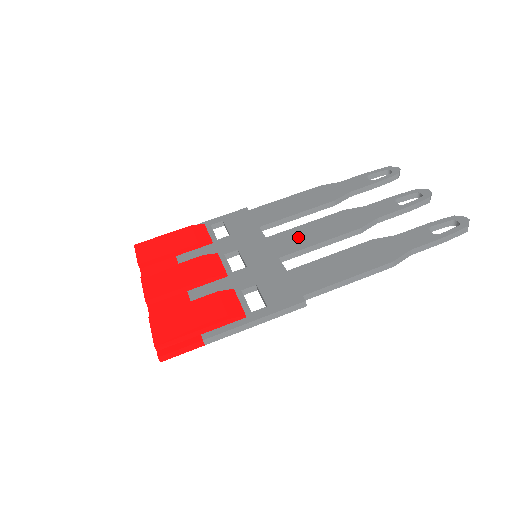
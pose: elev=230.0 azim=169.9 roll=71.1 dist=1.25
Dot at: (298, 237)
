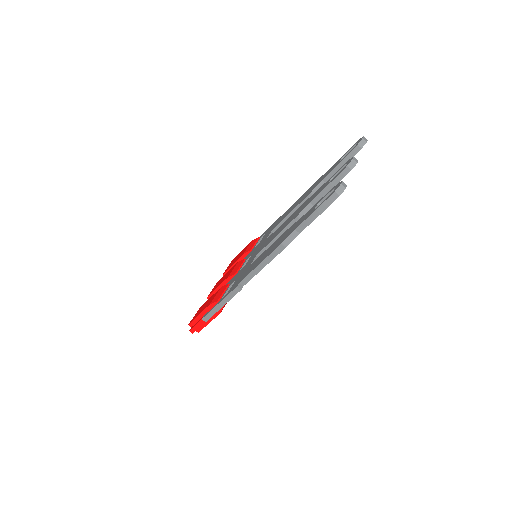
Dot at: (273, 235)
